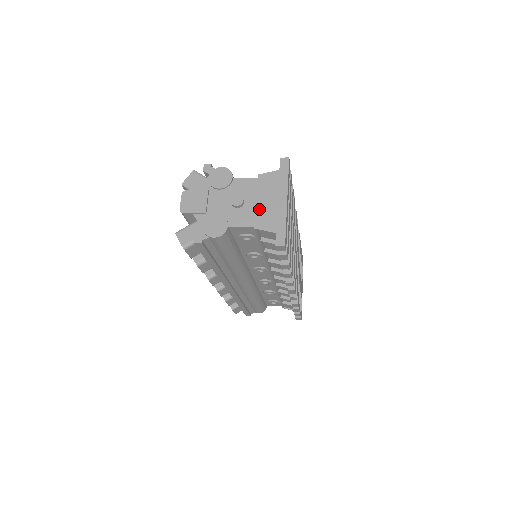
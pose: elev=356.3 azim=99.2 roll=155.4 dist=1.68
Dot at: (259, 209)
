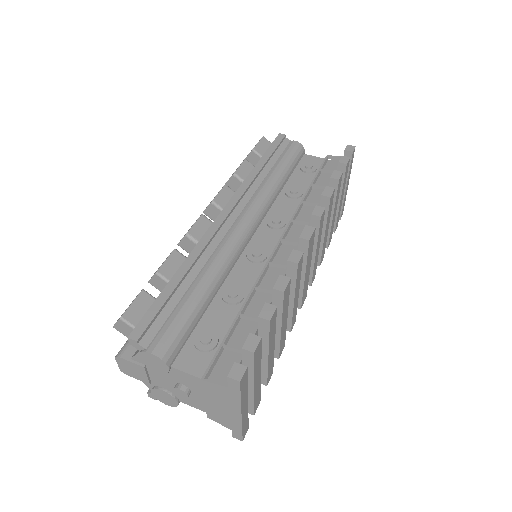
Dot at: (209, 407)
